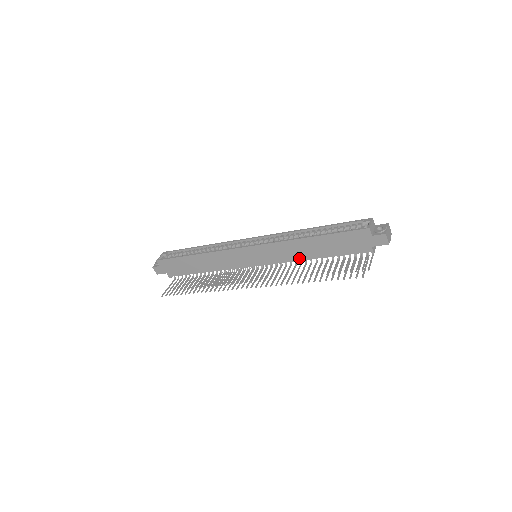
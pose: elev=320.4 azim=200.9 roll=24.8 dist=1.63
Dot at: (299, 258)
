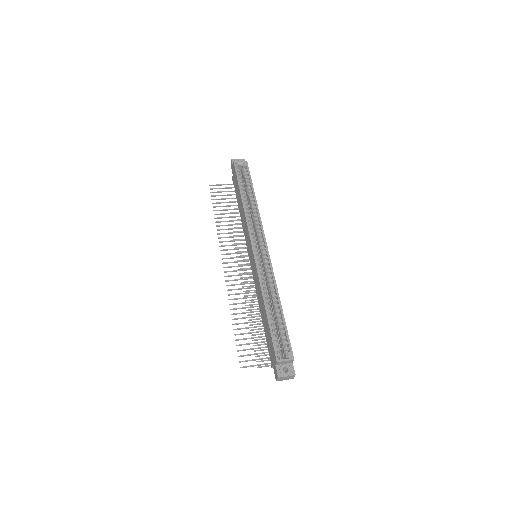
Dot at: (258, 299)
